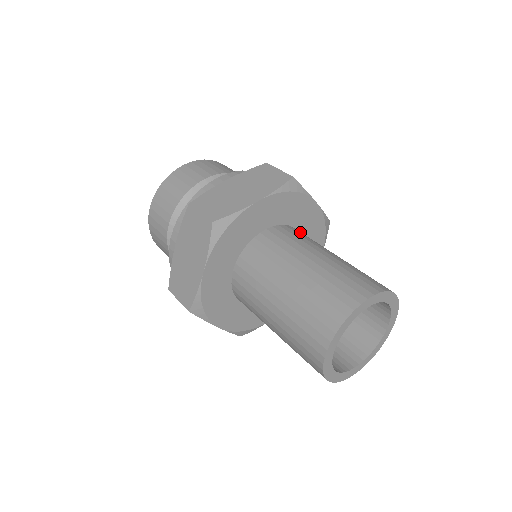
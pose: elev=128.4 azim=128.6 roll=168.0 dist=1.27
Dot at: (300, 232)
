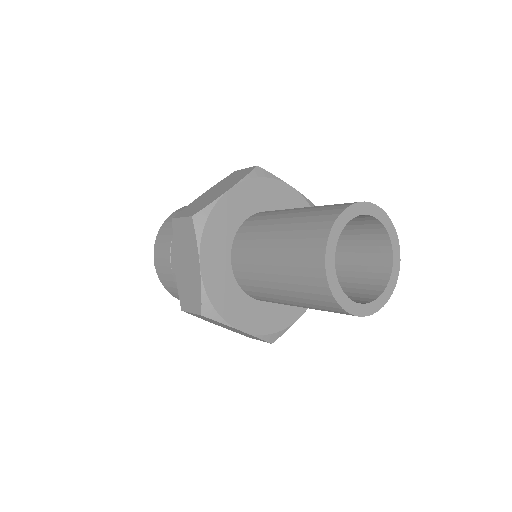
Dot at: occluded
